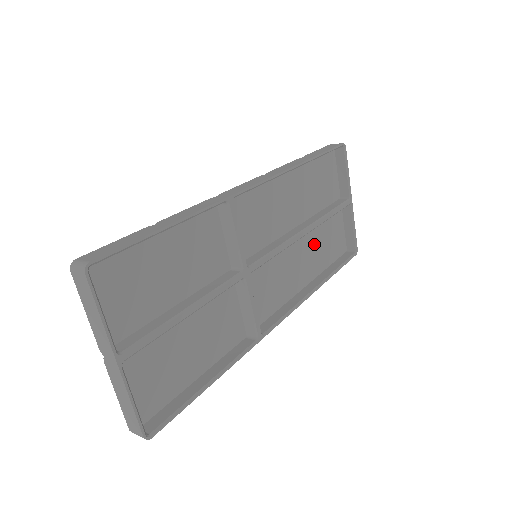
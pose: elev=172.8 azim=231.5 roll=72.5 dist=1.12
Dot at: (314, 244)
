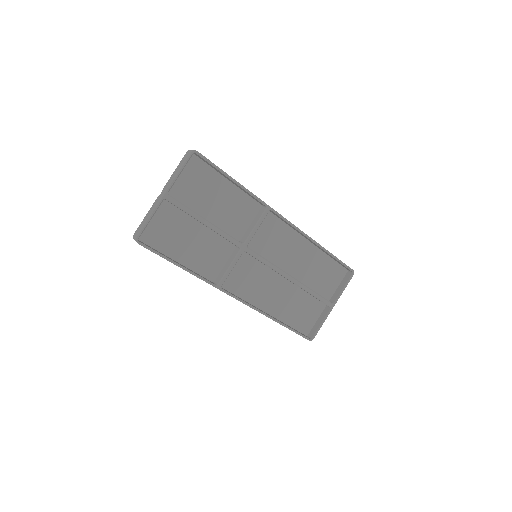
Dot at: (291, 299)
